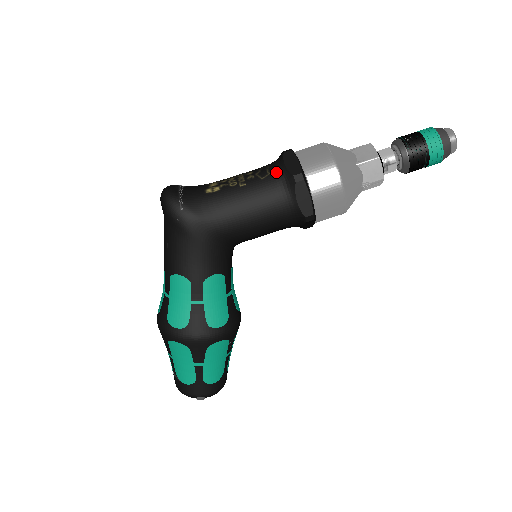
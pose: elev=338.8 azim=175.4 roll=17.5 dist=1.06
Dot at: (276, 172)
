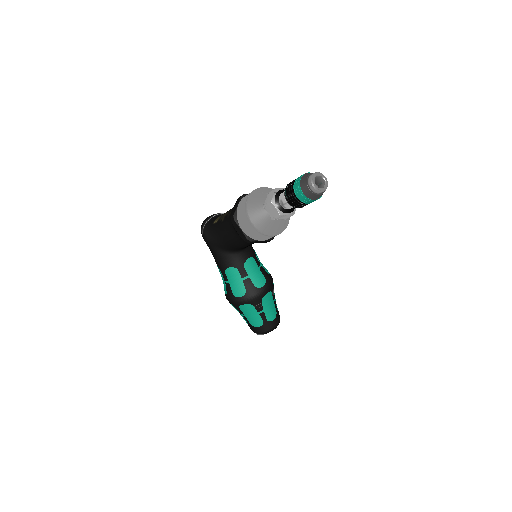
Dot at: occluded
